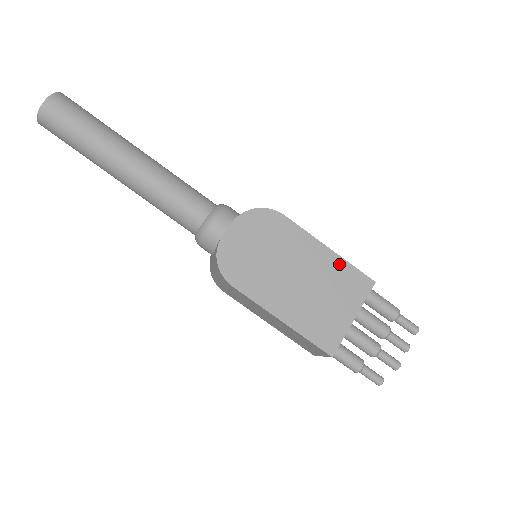
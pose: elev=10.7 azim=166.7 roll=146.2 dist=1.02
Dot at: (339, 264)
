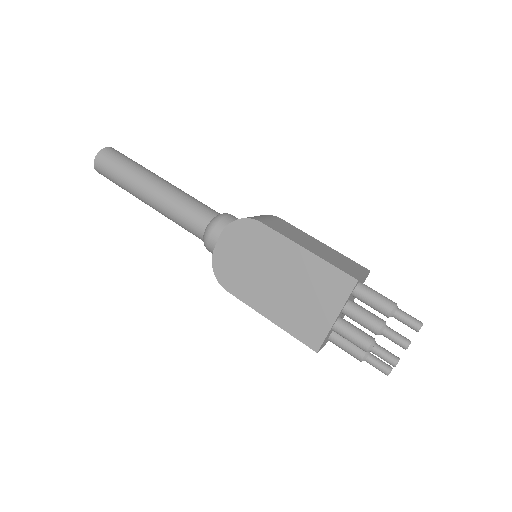
Dot at: (317, 264)
